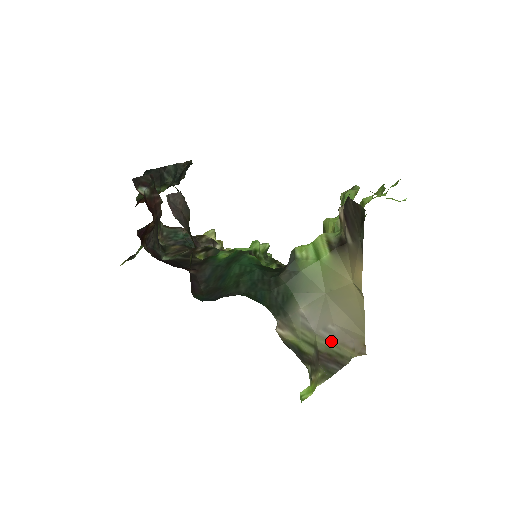
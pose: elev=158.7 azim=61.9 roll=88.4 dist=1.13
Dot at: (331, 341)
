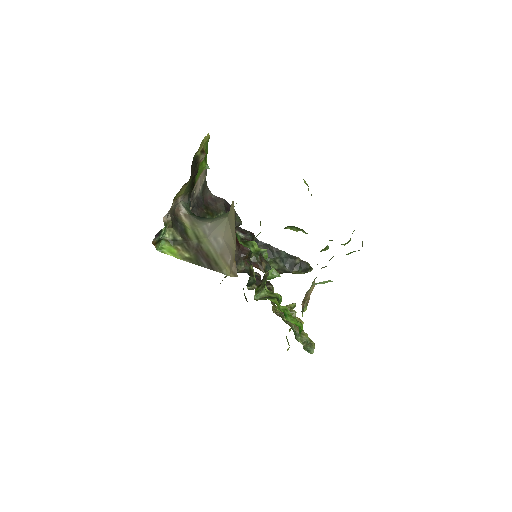
Dot at: (216, 250)
